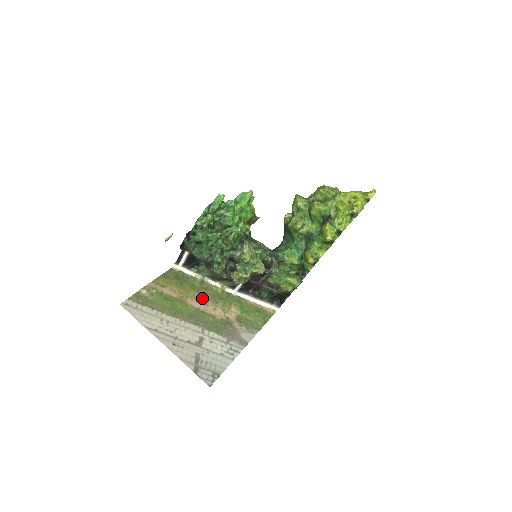
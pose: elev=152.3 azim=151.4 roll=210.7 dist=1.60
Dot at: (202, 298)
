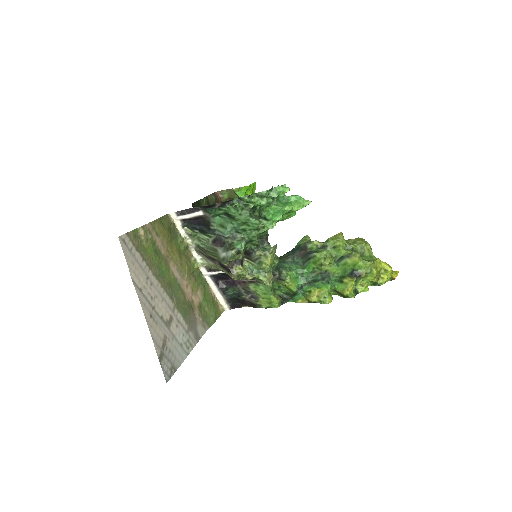
Dot at: (182, 267)
